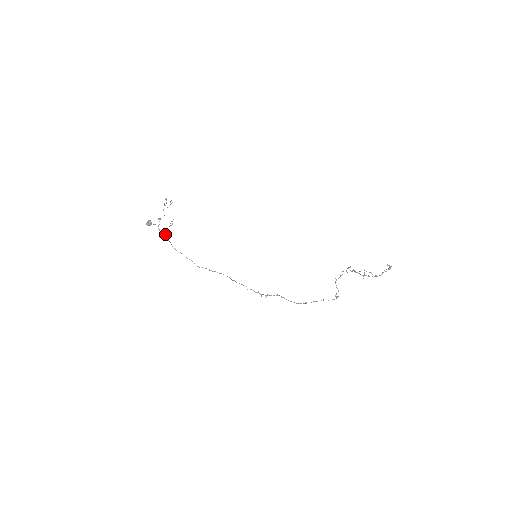
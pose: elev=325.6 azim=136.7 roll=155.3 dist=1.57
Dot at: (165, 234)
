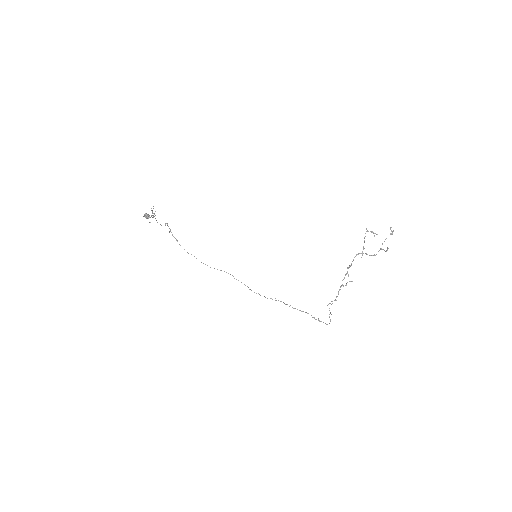
Dot at: occluded
